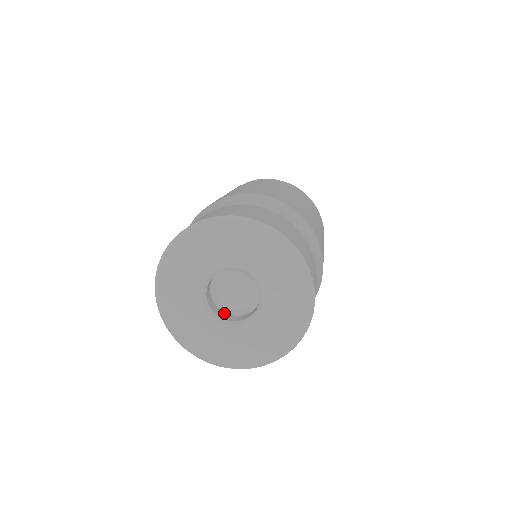
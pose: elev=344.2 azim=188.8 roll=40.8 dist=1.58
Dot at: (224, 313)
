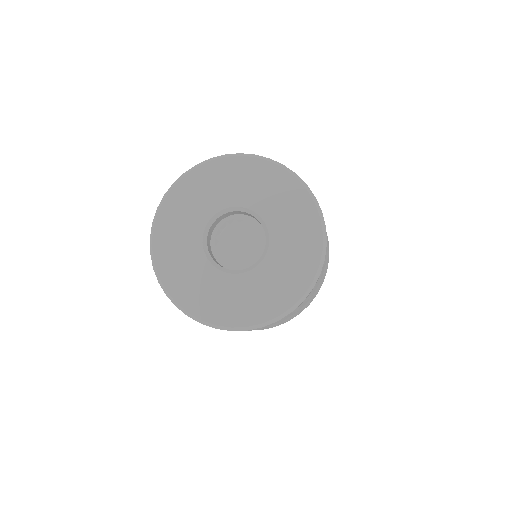
Dot at: occluded
